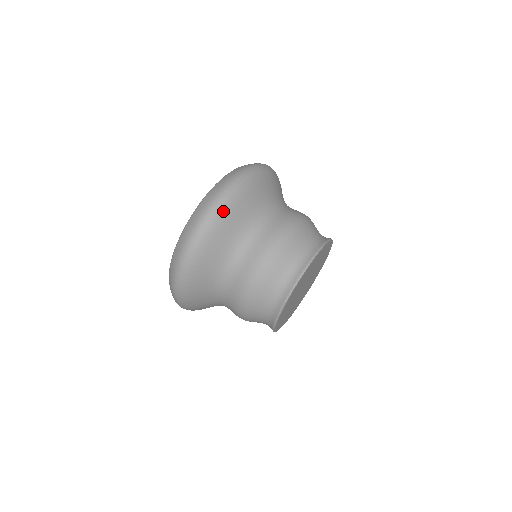
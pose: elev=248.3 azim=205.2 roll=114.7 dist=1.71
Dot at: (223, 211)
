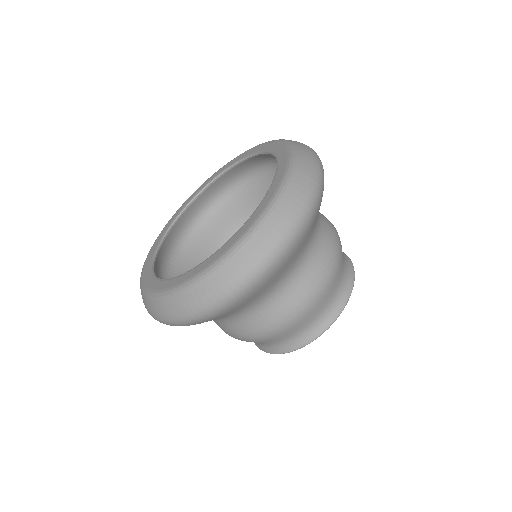
Dot at: (267, 277)
